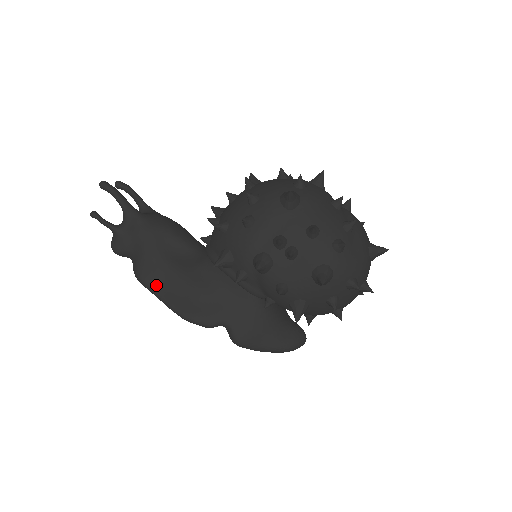
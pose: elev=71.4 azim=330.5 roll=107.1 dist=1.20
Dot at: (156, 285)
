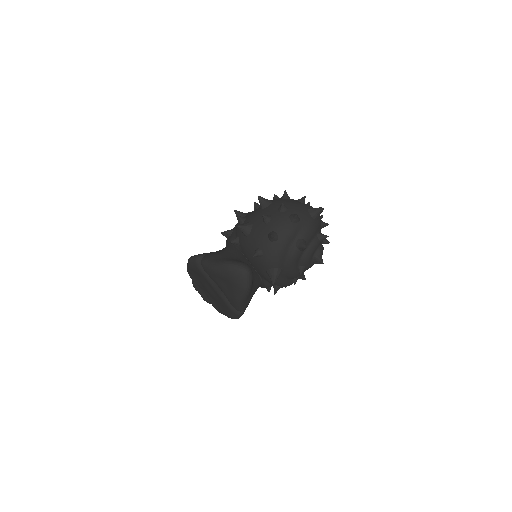
Dot at: occluded
